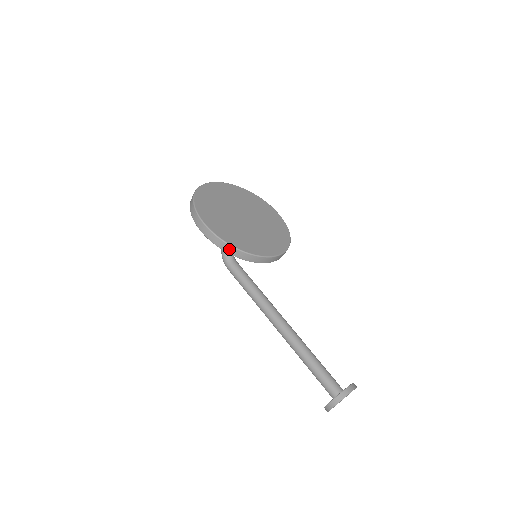
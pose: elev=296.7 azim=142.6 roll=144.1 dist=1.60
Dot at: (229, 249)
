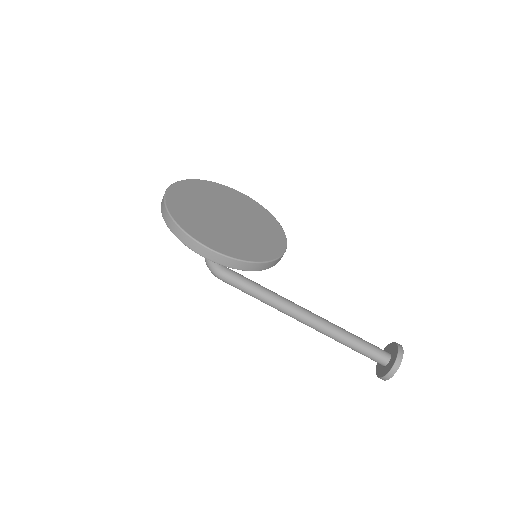
Dot at: (247, 266)
